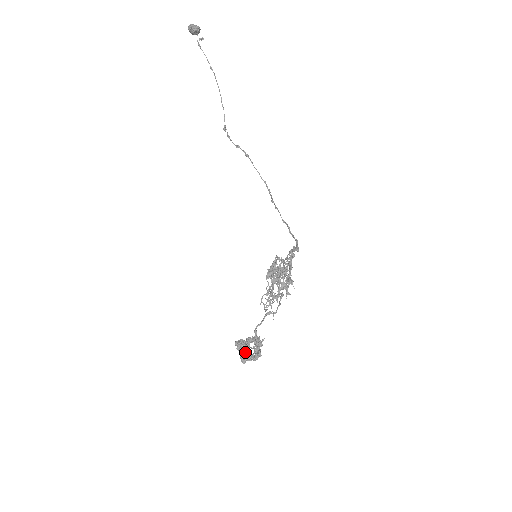
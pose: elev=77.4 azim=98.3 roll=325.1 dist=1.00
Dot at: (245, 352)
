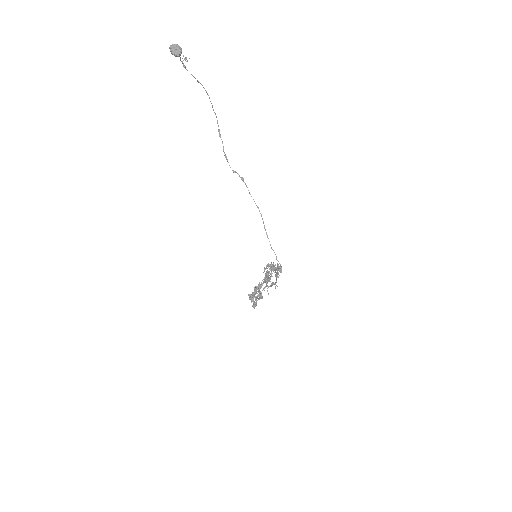
Dot at: (254, 304)
